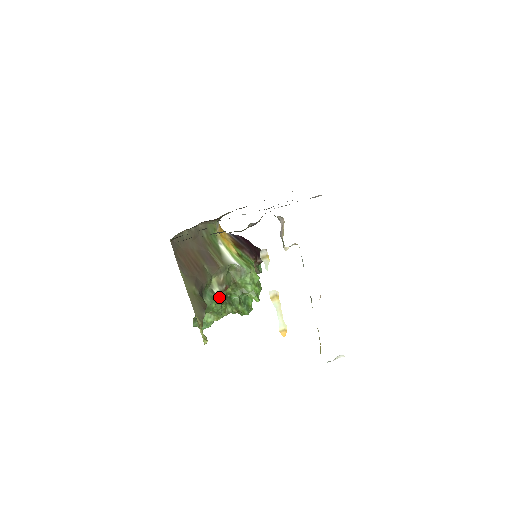
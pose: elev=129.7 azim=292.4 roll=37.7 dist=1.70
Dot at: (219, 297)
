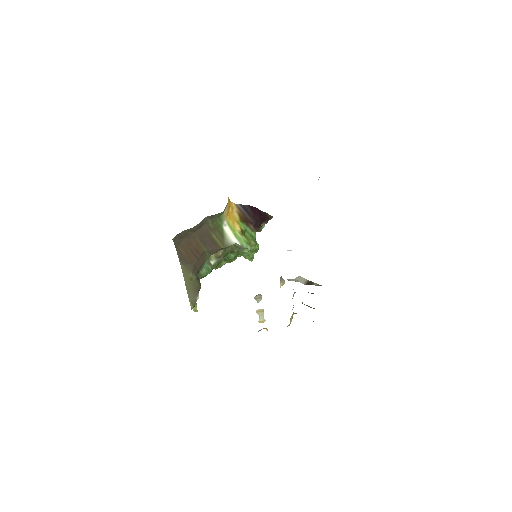
Dot at: (215, 265)
